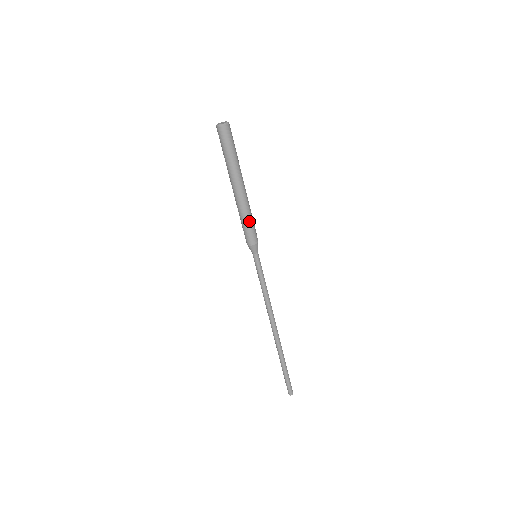
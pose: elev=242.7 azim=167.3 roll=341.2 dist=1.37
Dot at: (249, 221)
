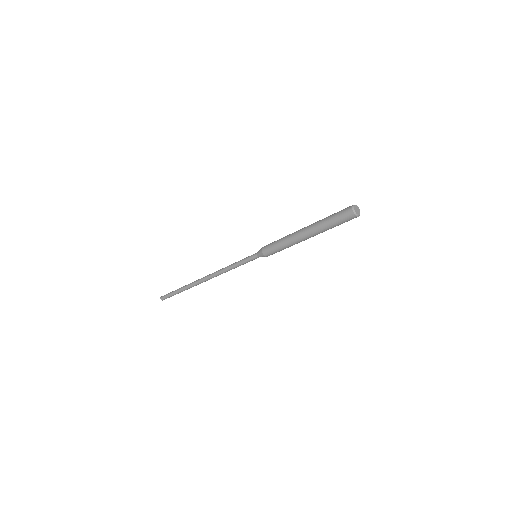
Dot at: occluded
